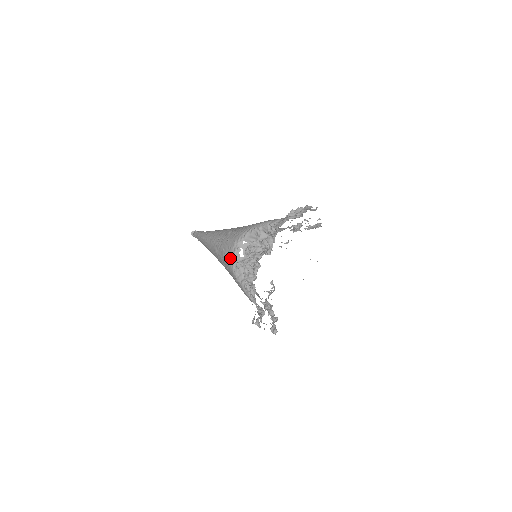
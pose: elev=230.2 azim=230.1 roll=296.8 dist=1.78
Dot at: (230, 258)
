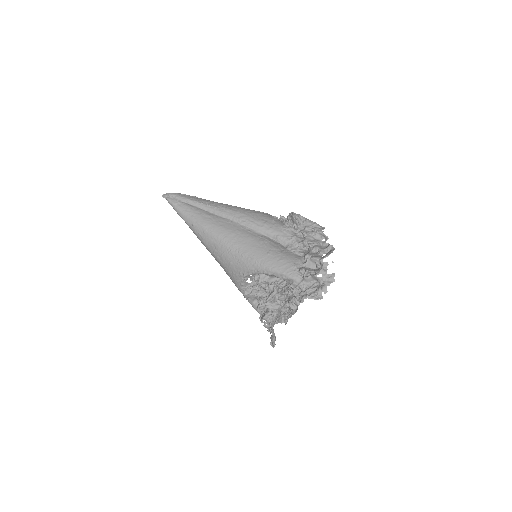
Dot at: (237, 283)
